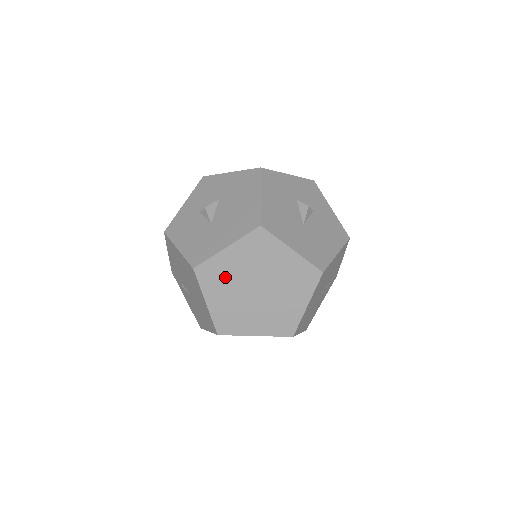
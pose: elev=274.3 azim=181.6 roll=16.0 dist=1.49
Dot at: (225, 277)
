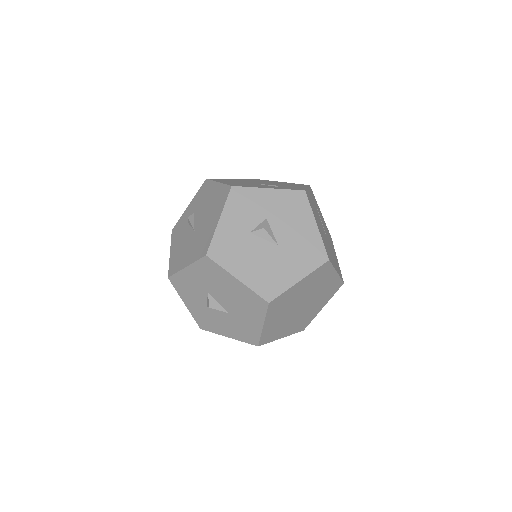
Dot at: (278, 327)
